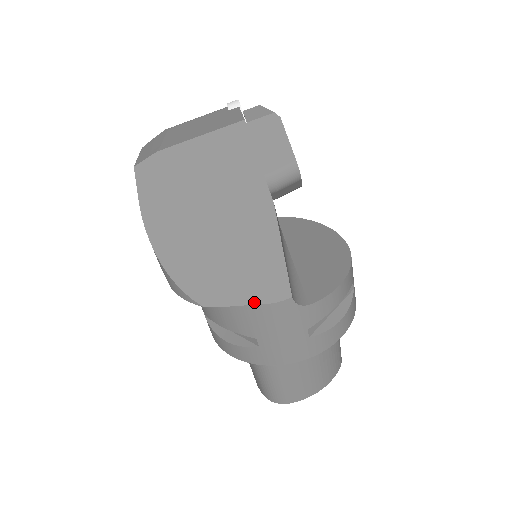
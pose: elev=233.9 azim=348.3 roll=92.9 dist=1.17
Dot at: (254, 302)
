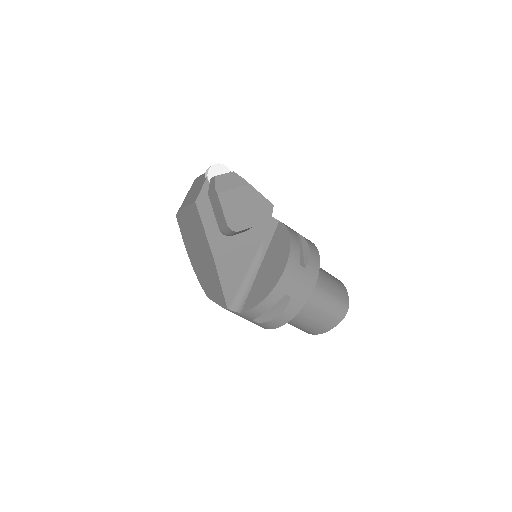
Dot at: (218, 304)
